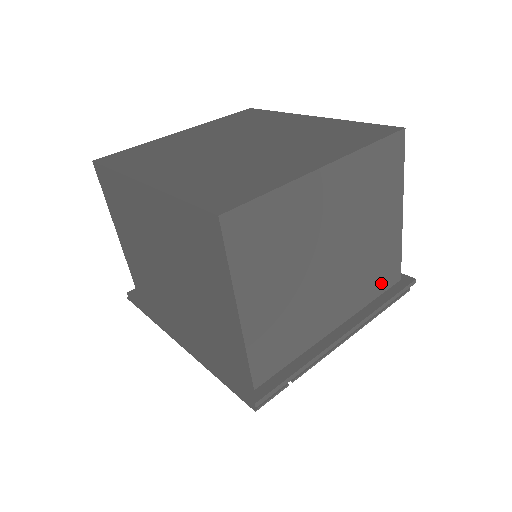
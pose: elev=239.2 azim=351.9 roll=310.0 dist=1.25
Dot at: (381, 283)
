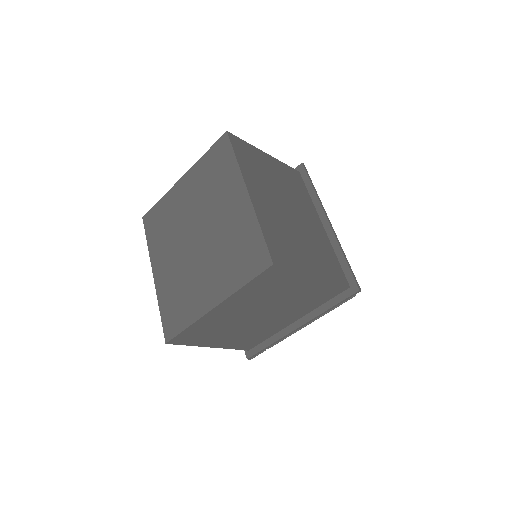
Dot at: (325, 297)
